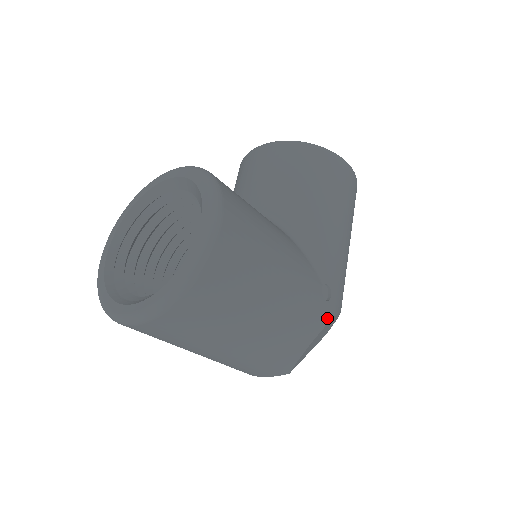
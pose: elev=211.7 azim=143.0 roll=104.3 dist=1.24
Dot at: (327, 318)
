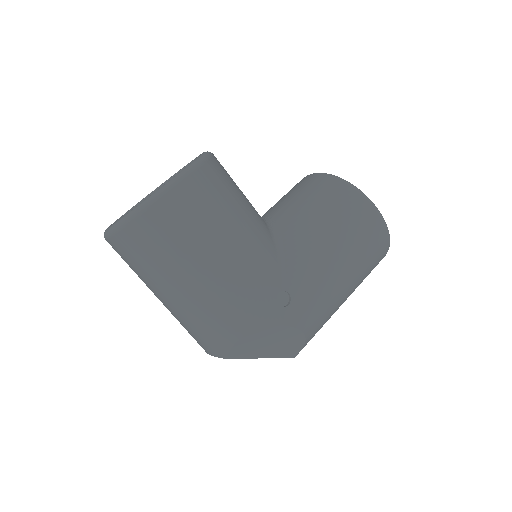
Dot at: (273, 321)
